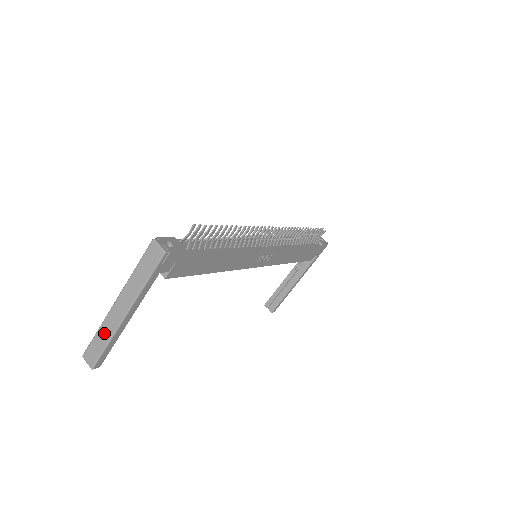
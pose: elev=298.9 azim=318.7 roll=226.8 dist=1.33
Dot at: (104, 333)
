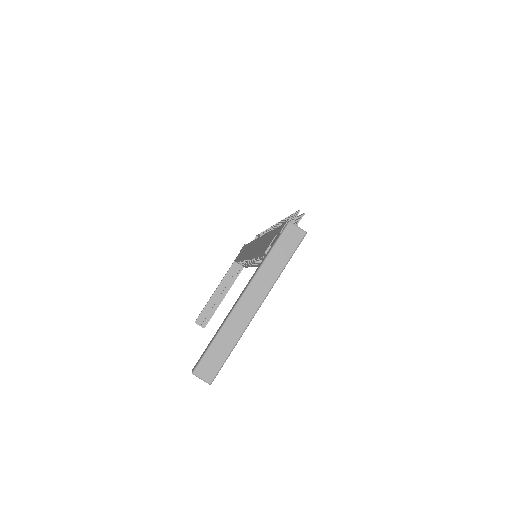
Dot at: (228, 335)
